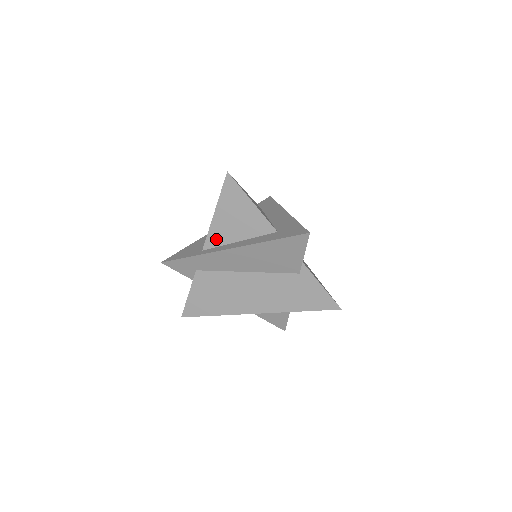
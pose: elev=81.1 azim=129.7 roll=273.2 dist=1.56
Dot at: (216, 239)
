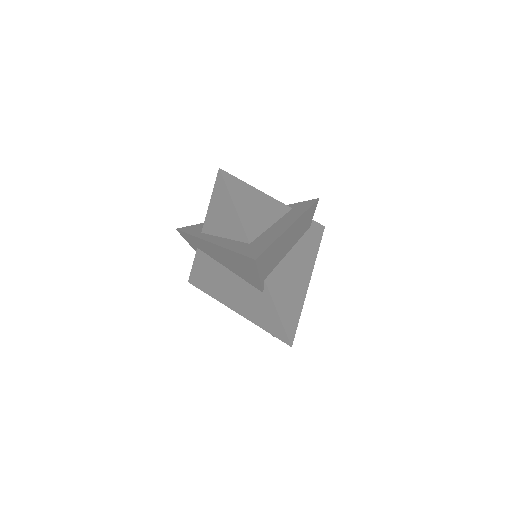
Dot at: (210, 227)
